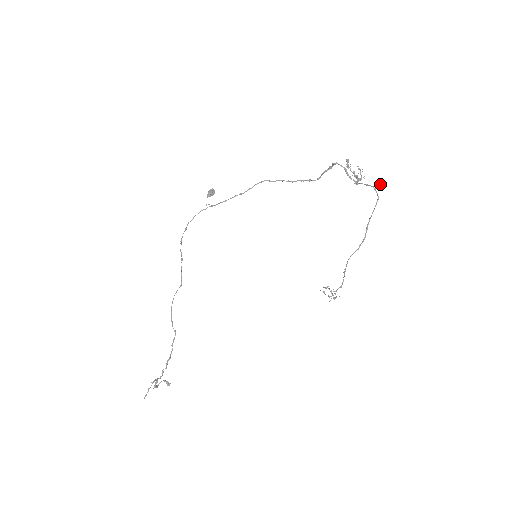
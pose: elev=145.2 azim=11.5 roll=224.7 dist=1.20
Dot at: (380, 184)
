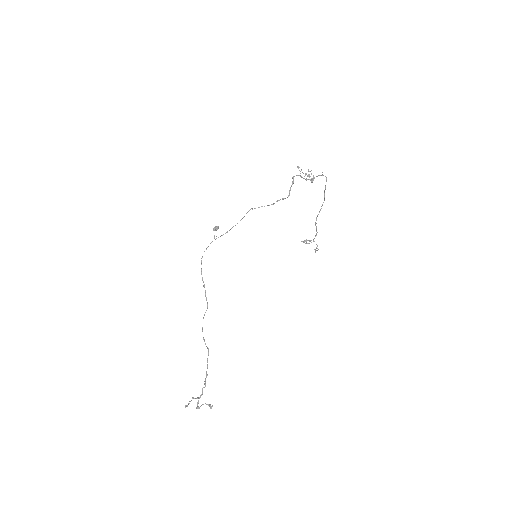
Dot at: occluded
